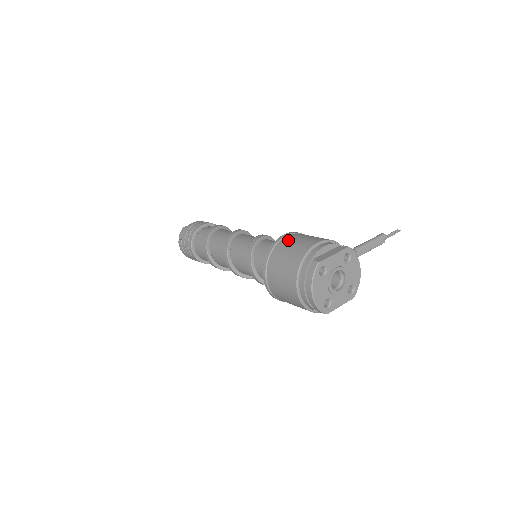
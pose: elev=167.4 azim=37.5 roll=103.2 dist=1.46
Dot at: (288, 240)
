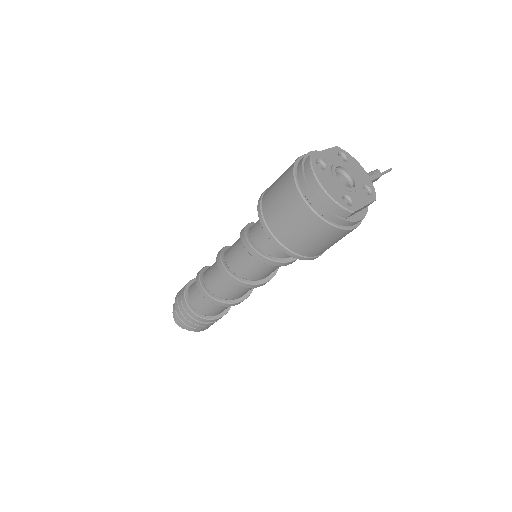
Dot at: (273, 183)
